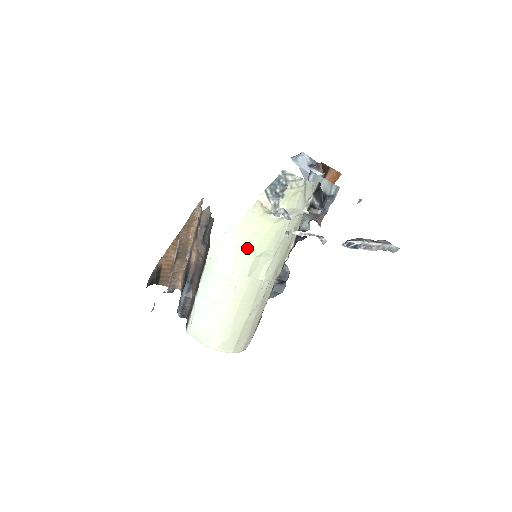
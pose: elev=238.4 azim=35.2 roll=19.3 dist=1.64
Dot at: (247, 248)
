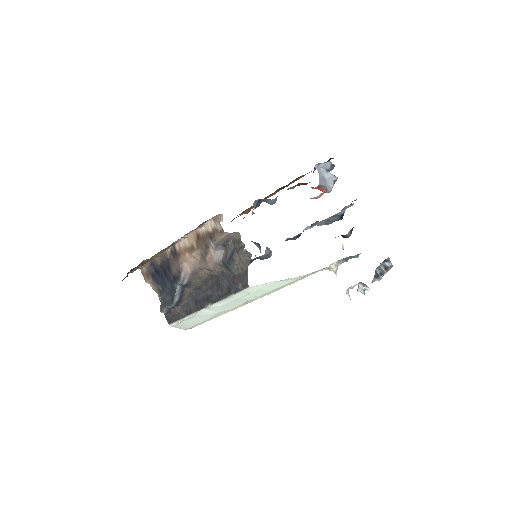
Dot at: occluded
